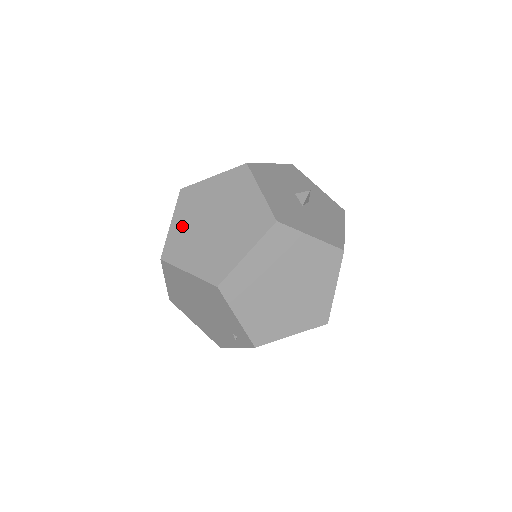
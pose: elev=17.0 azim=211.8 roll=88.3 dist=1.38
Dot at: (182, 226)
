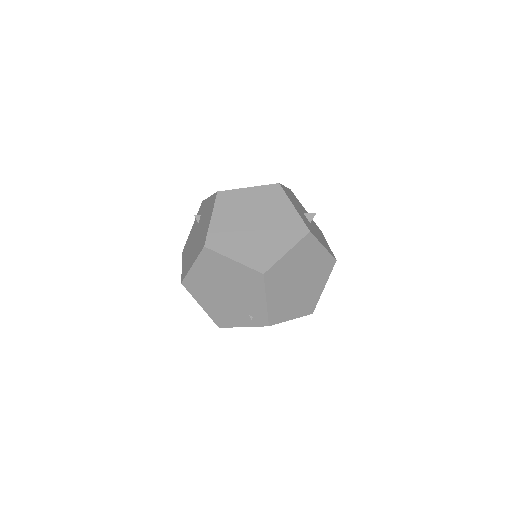
Dot at: (223, 222)
